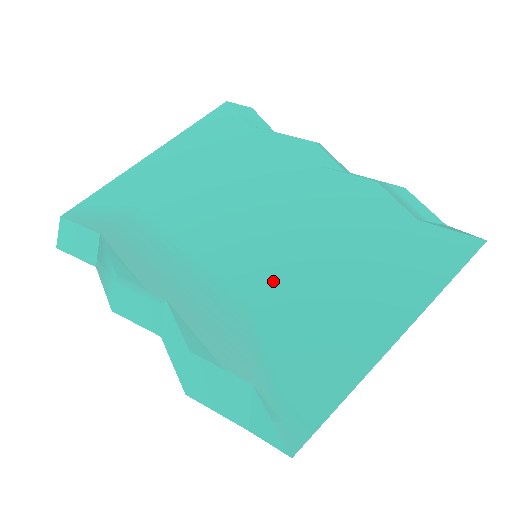
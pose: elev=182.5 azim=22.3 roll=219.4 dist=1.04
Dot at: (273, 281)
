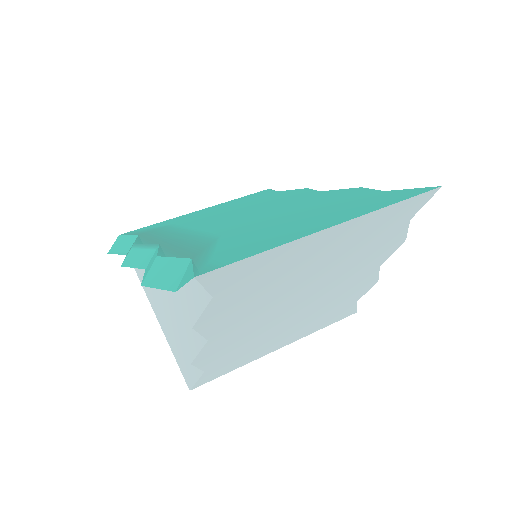
Dot at: (246, 227)
